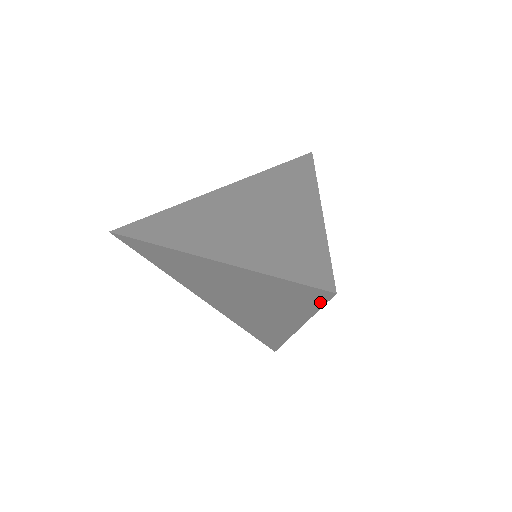
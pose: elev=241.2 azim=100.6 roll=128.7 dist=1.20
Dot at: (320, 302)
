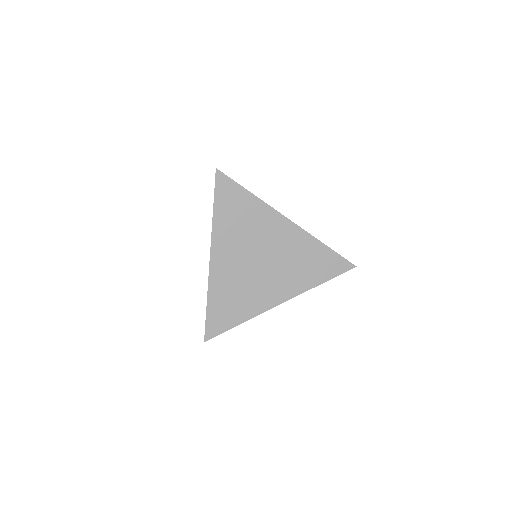
Dot at: (337, 273)
